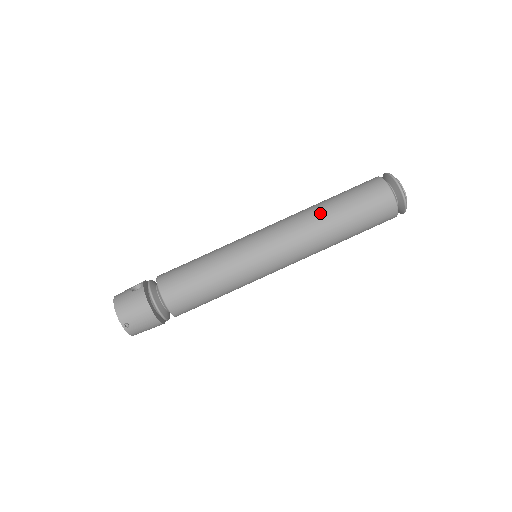
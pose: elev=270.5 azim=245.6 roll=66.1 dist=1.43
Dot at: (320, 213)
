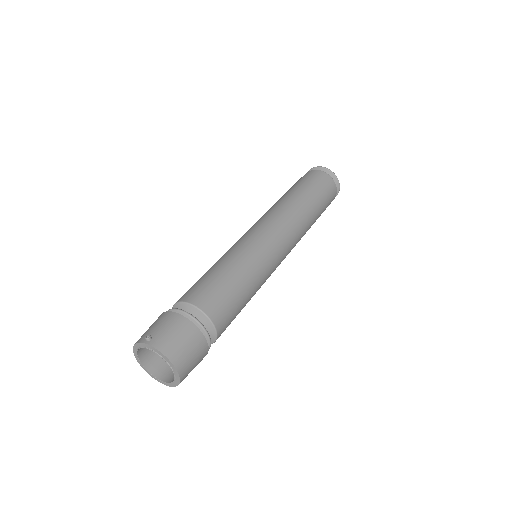
Dot at: occluded
